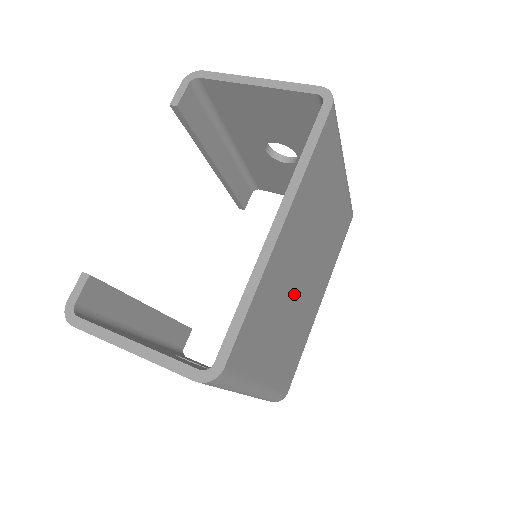
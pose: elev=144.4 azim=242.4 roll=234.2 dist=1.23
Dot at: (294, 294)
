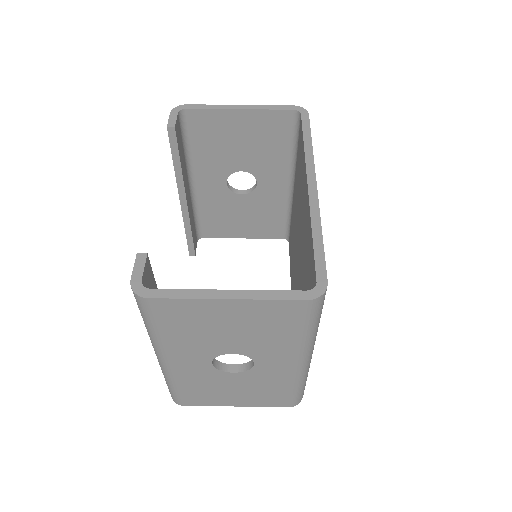
Dot at: occluded
